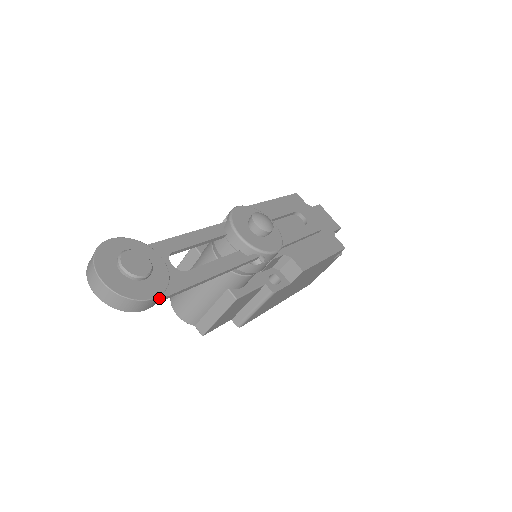
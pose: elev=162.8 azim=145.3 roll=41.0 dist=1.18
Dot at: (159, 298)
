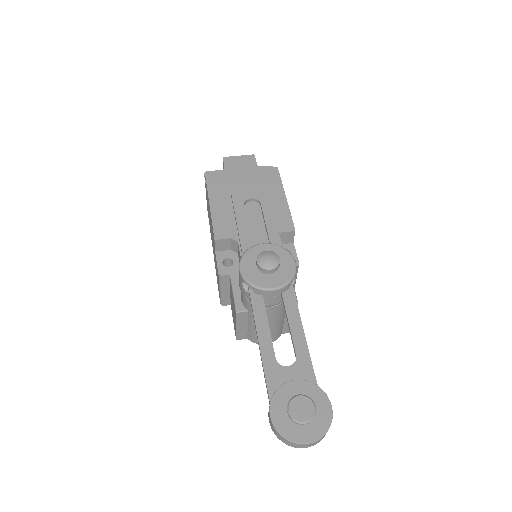
Dot at: (326, 399)
